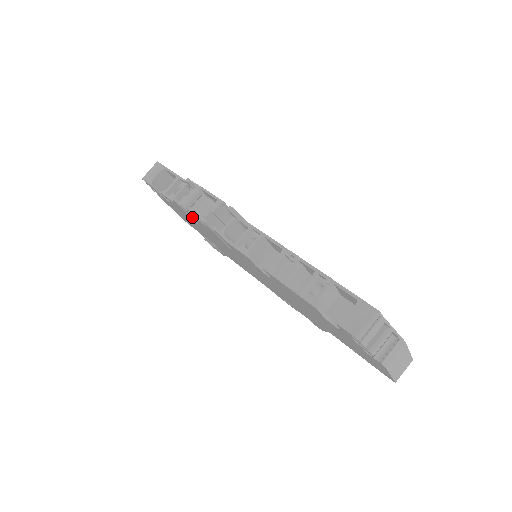
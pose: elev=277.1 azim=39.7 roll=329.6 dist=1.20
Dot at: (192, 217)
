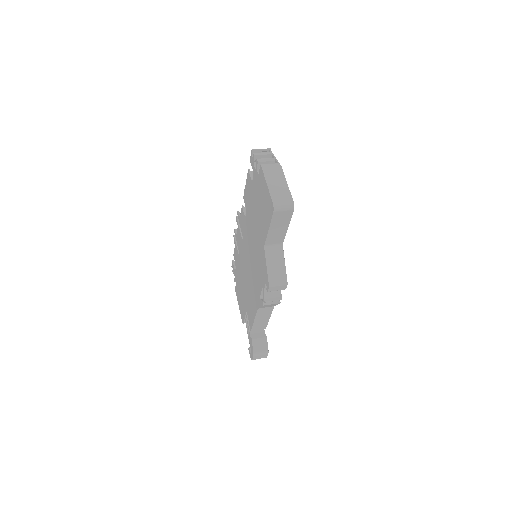
Dot at: (237, 243)
